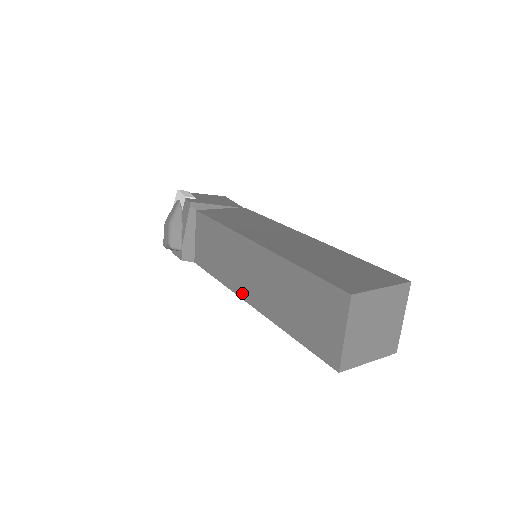
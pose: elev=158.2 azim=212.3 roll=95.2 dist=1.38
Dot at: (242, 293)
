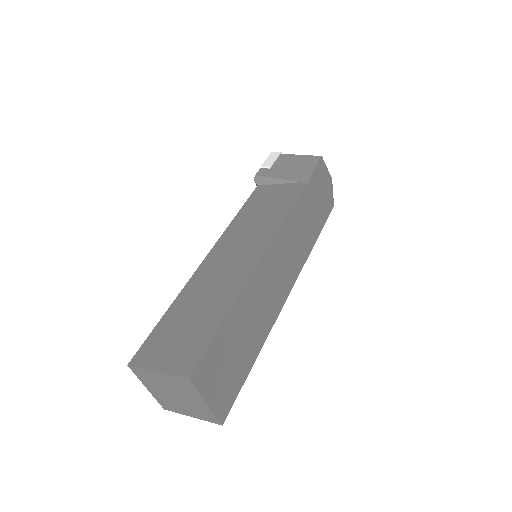
Dot at: occluded
